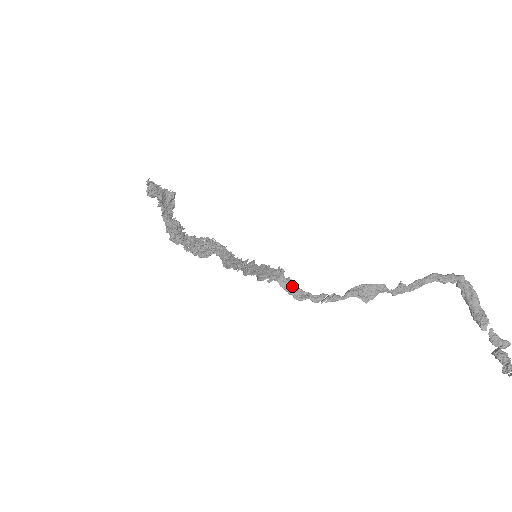
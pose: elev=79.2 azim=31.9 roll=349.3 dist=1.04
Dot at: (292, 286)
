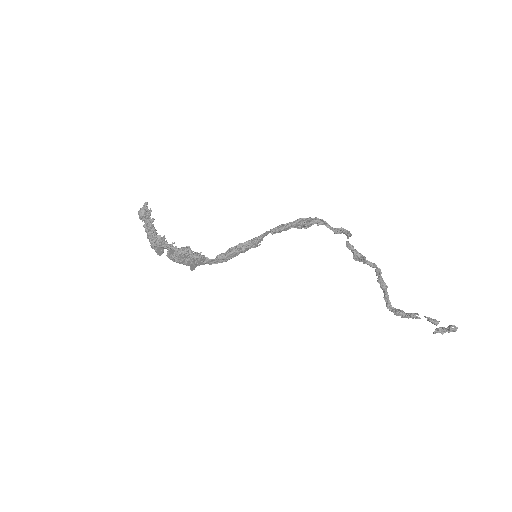
Dot at: (326, 223)
